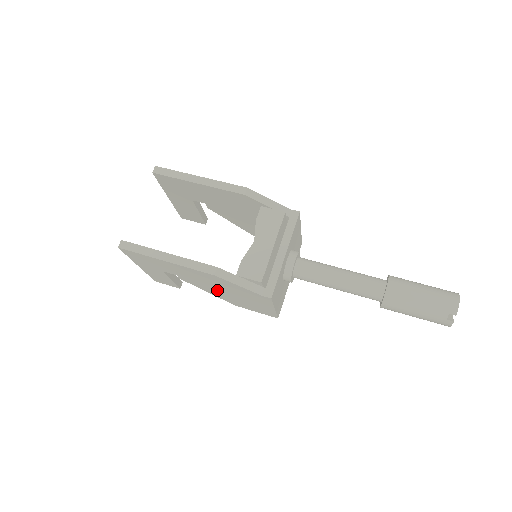
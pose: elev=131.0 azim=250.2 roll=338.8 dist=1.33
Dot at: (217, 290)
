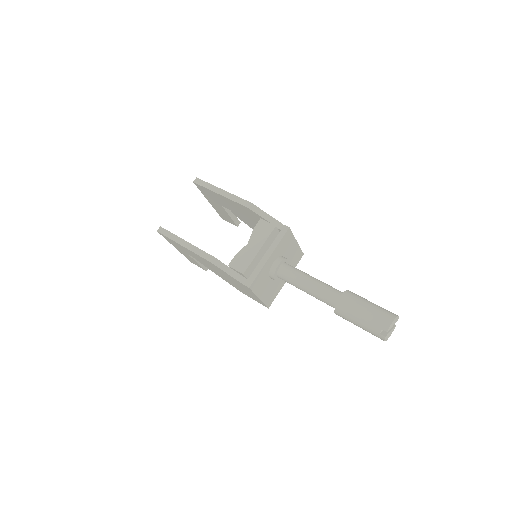
Dot at: (222, 276)
